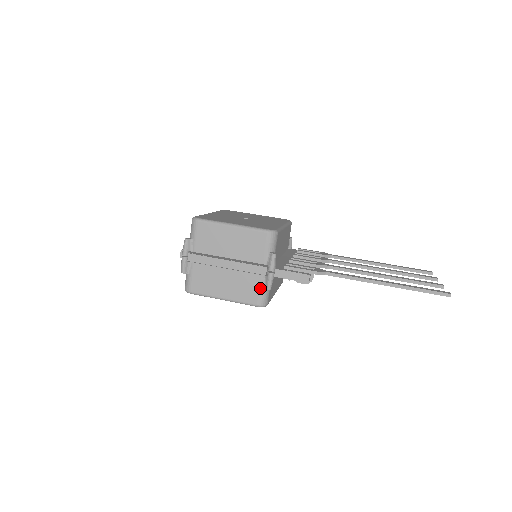
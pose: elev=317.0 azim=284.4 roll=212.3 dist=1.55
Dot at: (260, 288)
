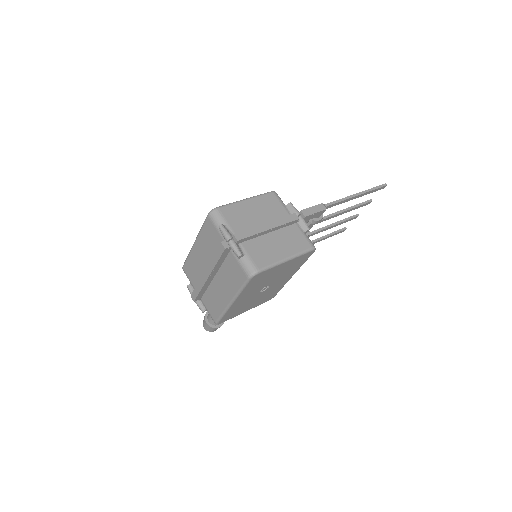
Dot at: (303, 233)
